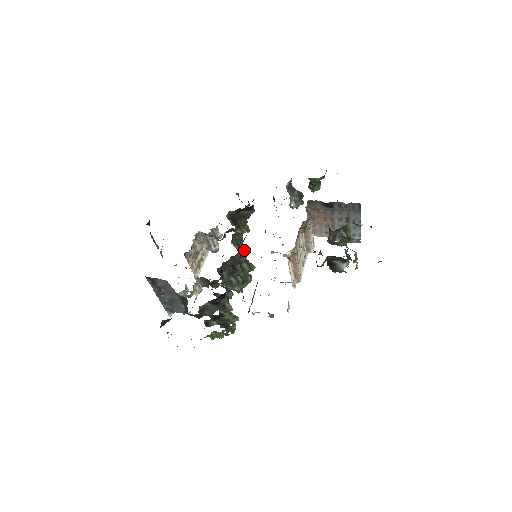
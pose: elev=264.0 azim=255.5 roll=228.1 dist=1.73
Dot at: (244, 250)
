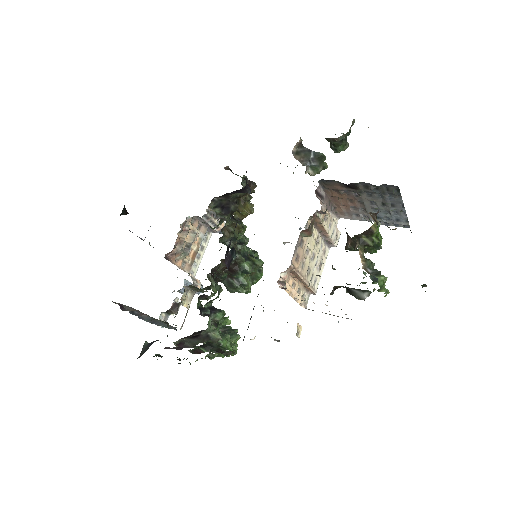
Dot at: (248, 238)
